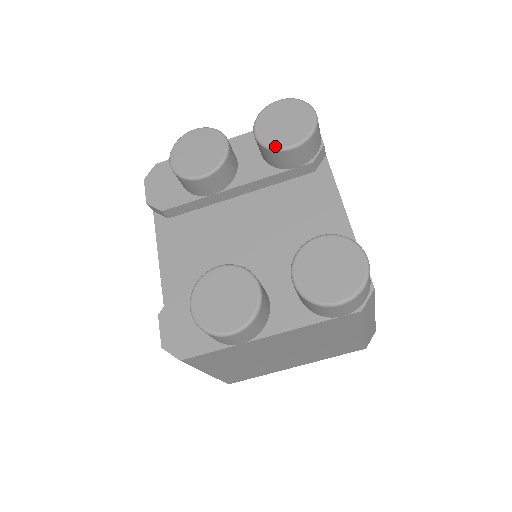
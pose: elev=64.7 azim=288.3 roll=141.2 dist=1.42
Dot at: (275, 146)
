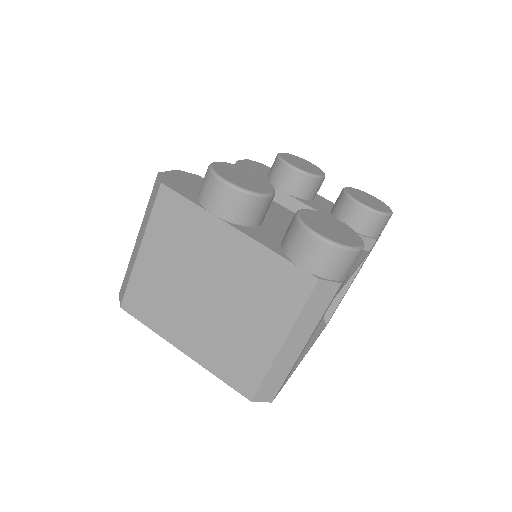
Dot at: (352, 196)
